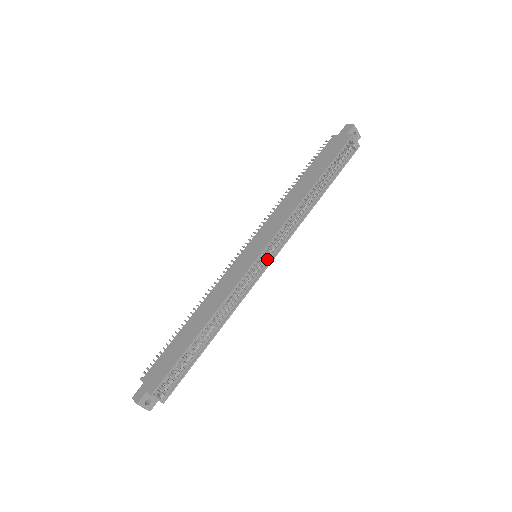
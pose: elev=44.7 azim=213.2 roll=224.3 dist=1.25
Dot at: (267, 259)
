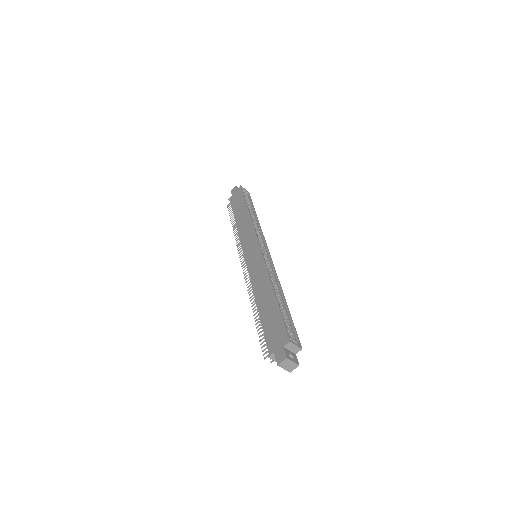
Dot at: (264, 251)
